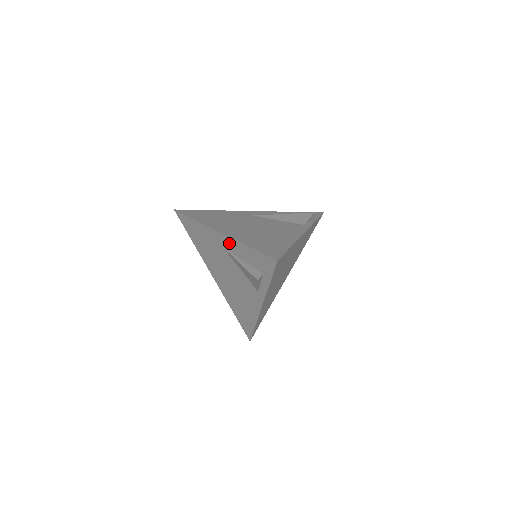
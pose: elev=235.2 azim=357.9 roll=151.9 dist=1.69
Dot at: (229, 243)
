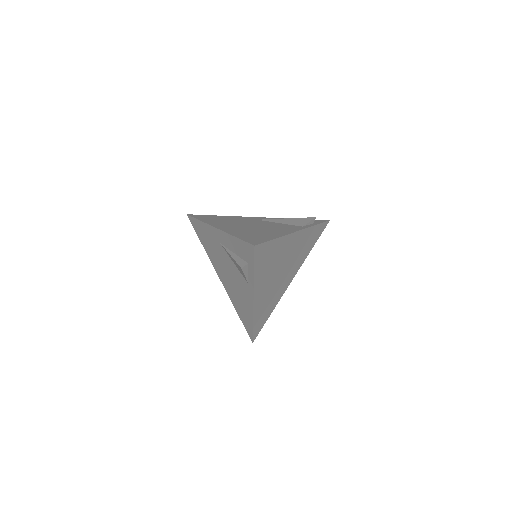
Dot at: (223, 237)
